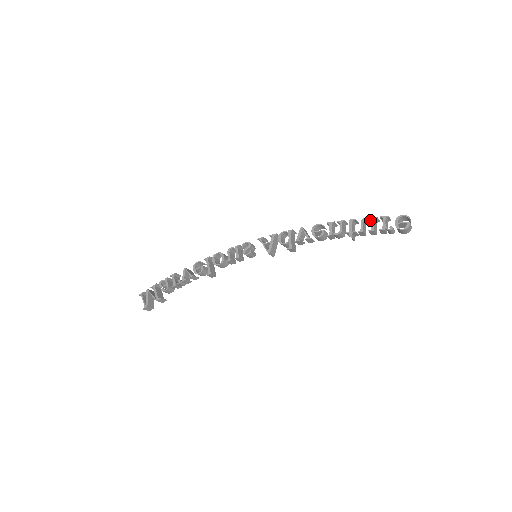
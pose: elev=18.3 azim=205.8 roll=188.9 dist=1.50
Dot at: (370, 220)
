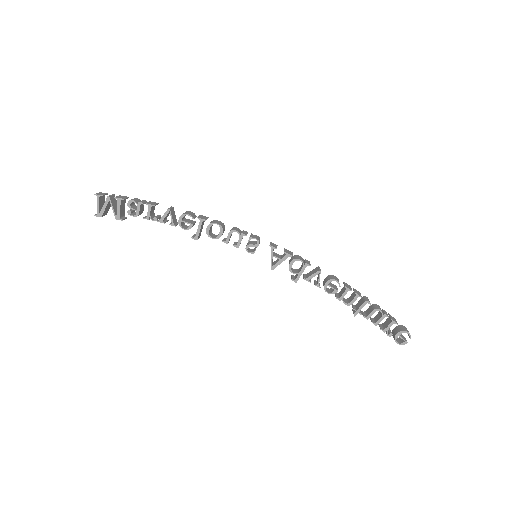
Dot at: (381, 311)
